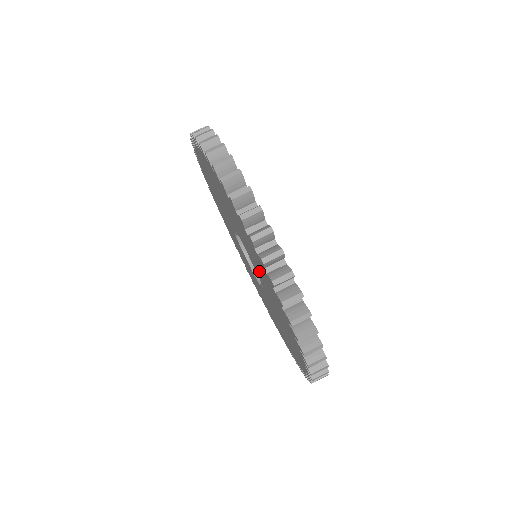
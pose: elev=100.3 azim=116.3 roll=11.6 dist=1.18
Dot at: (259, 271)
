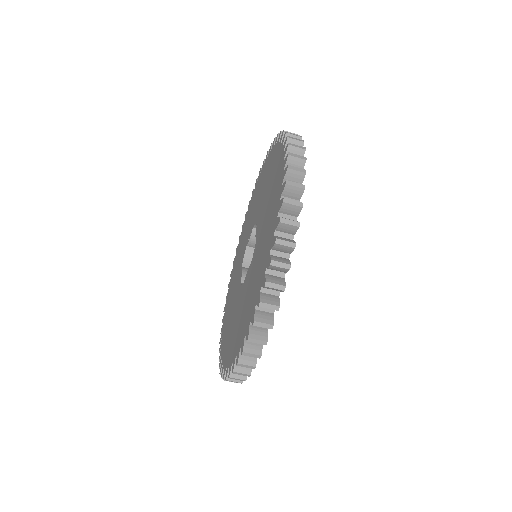
Dot at: (243, 304)
